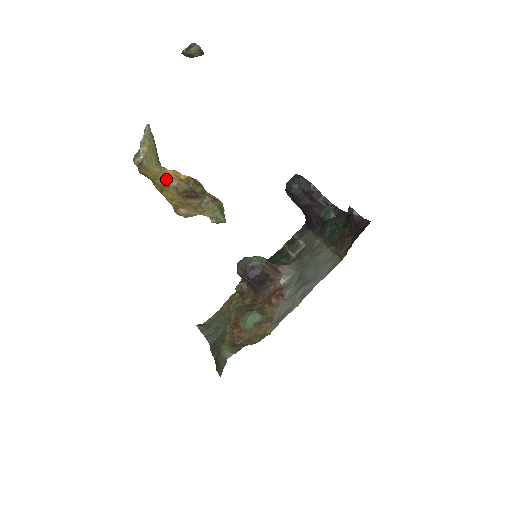
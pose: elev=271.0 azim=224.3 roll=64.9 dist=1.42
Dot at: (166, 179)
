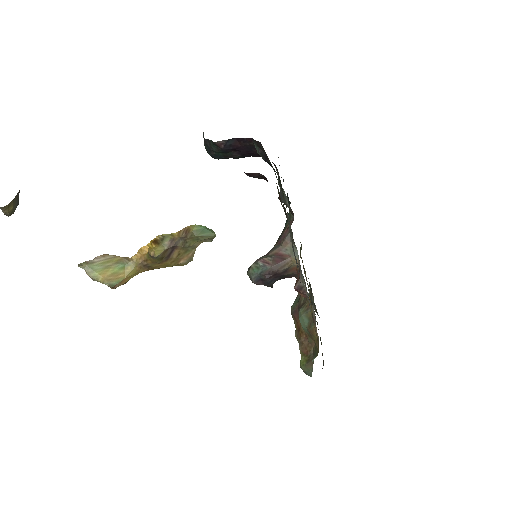
Dot at: (142, 265)
